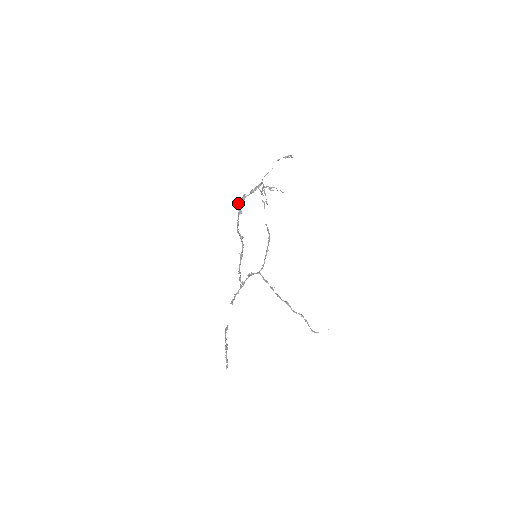
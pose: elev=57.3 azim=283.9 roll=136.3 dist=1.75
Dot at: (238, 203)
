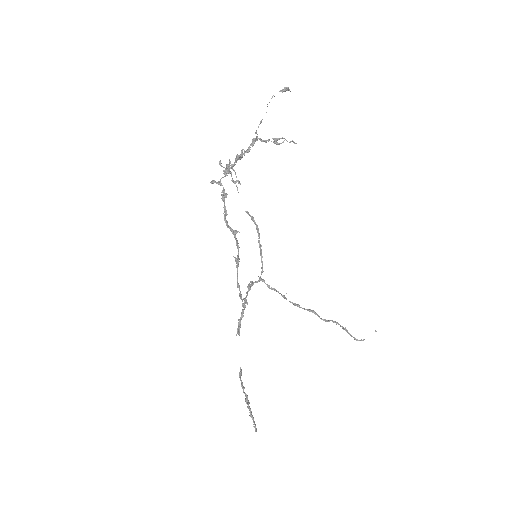
Dot at: (218, 181)
